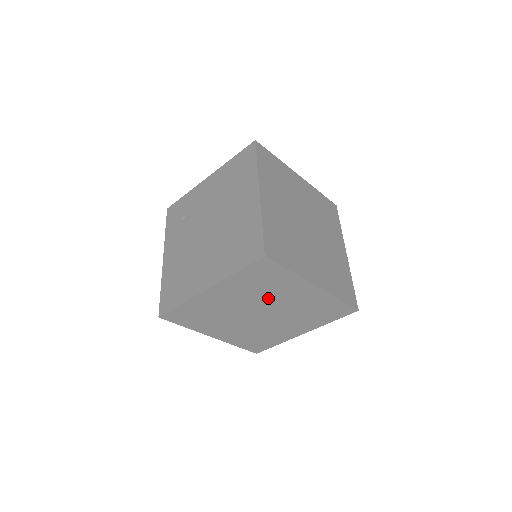
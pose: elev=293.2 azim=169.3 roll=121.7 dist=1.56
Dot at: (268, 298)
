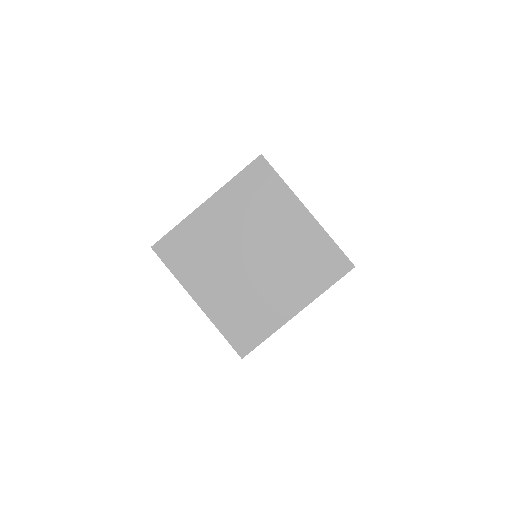
Dot at: (261, 226)
